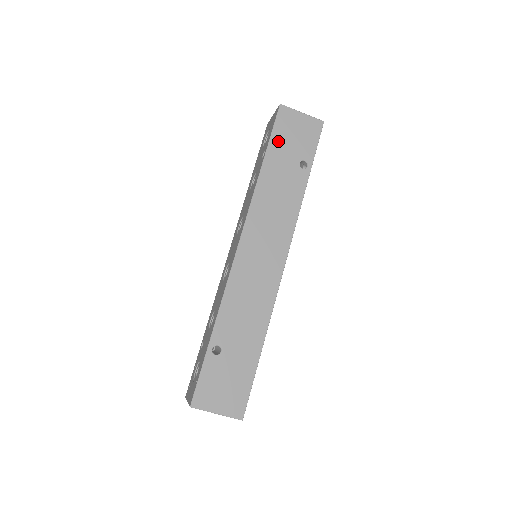
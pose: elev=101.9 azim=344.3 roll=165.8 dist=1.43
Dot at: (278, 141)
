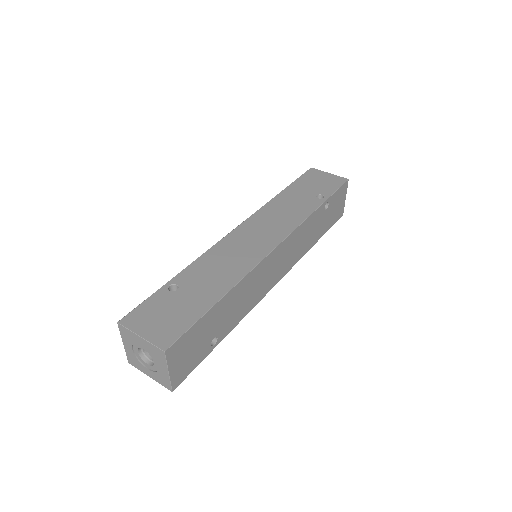
Dot at: (301, 183)
